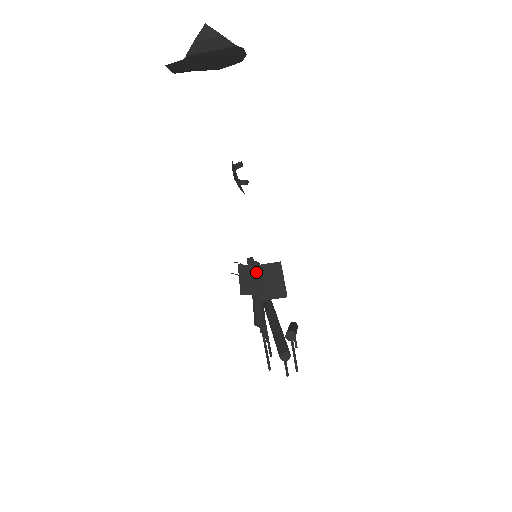
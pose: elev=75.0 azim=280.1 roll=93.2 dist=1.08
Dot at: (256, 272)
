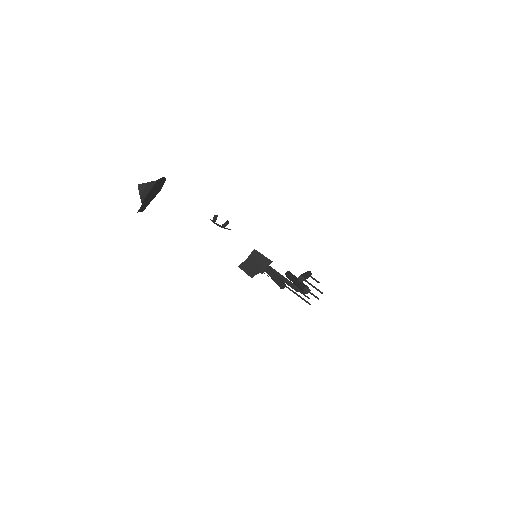
Dot at: (248, 263)
